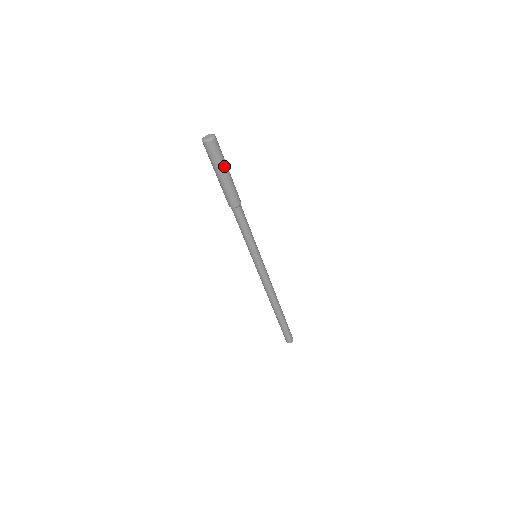
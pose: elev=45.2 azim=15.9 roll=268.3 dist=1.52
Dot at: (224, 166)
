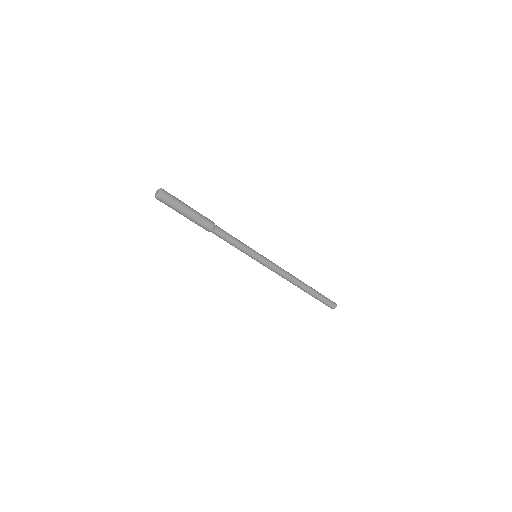
Dot at: (181, 209)
